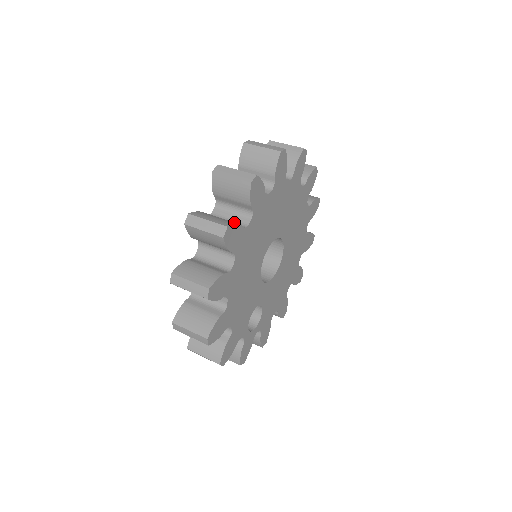
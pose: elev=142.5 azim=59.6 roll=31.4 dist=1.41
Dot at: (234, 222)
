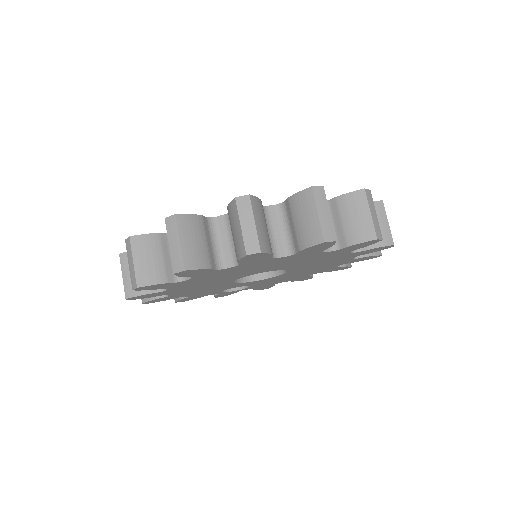
Dot at: occluded
